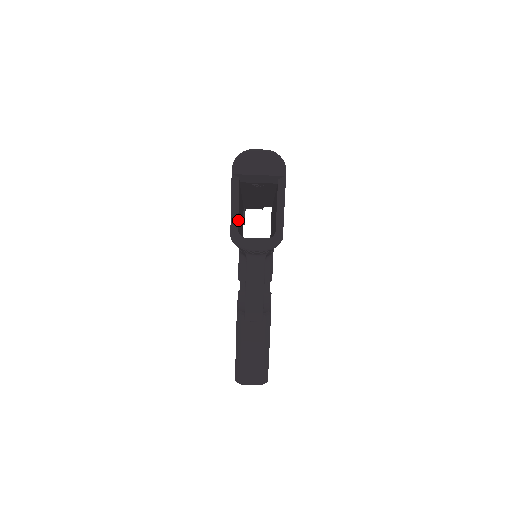
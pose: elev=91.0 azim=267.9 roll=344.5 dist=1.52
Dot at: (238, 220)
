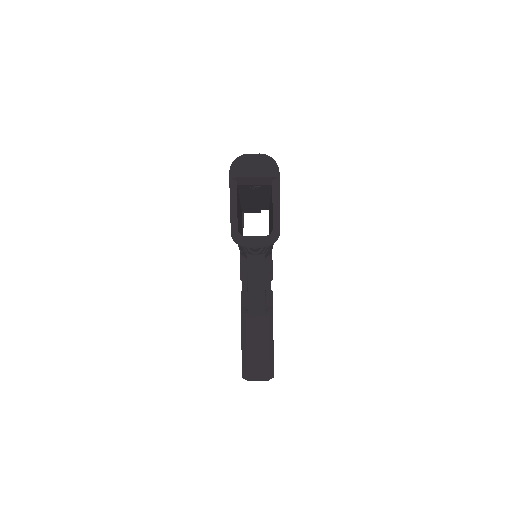
Dot at: (237, 220)
